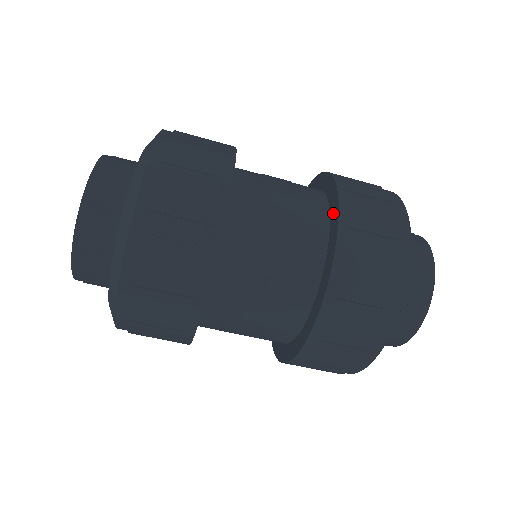
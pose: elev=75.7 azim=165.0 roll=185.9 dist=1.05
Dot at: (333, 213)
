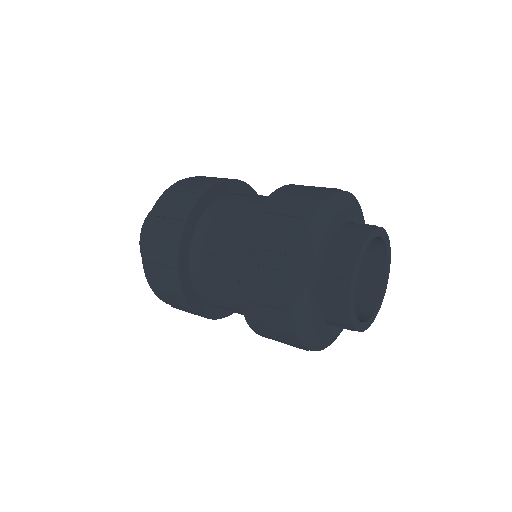
Dot at: occluded
